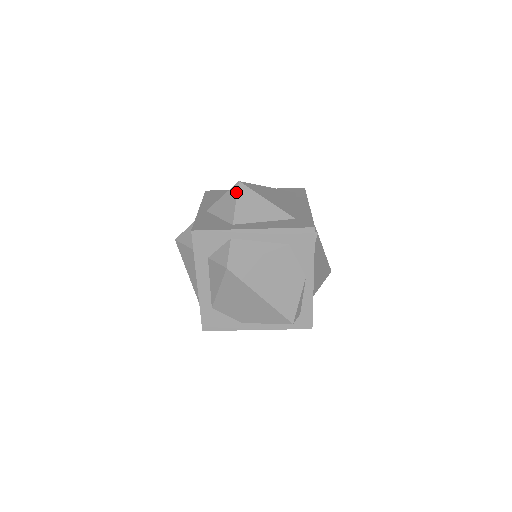
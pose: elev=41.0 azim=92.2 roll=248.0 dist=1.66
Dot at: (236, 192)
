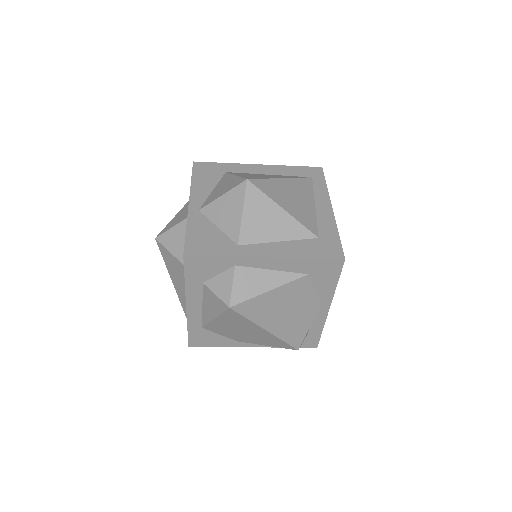
Dot at: (243, 196)
